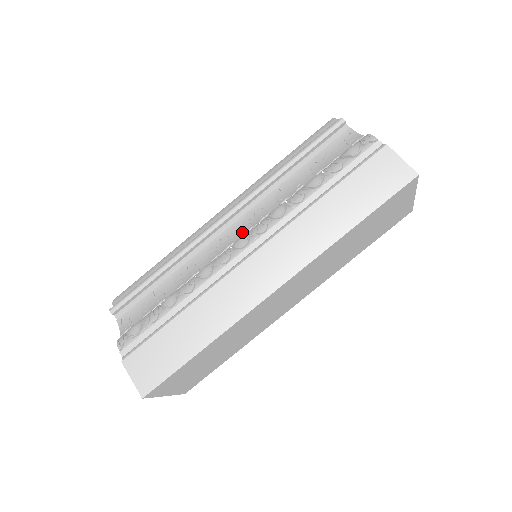
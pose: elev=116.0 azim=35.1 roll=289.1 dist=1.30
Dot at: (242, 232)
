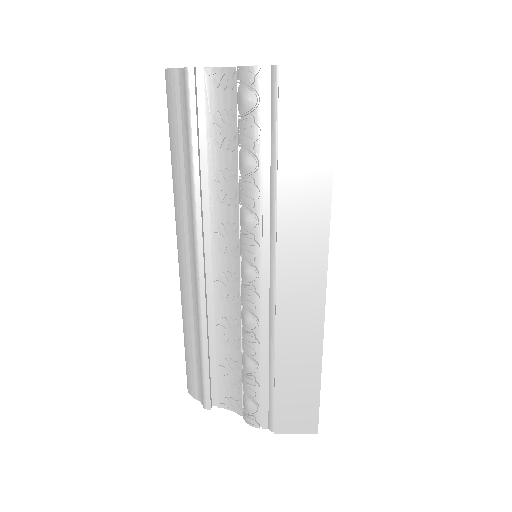
Dot at: (231, 259)
